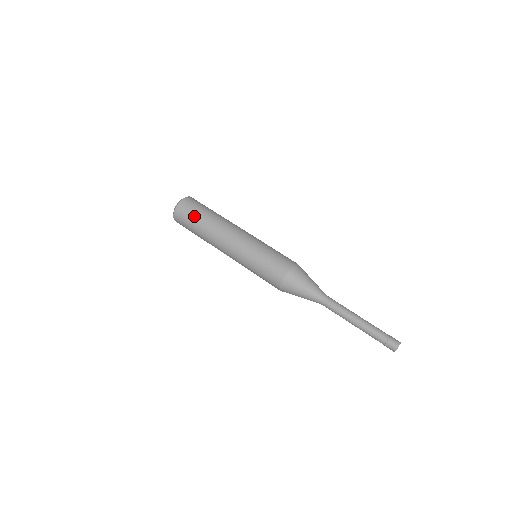
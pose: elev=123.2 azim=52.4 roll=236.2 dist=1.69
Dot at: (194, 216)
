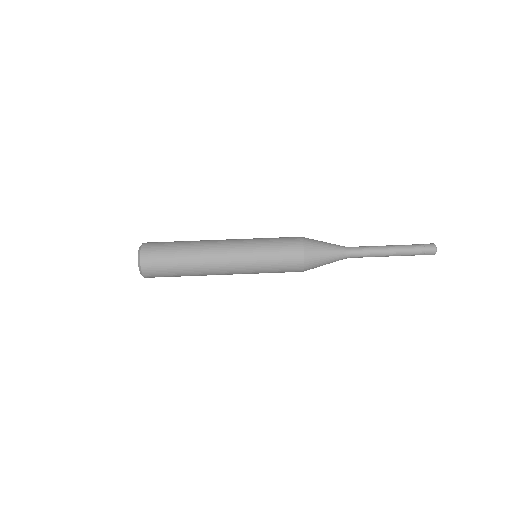
Dot at: (171, 276)
